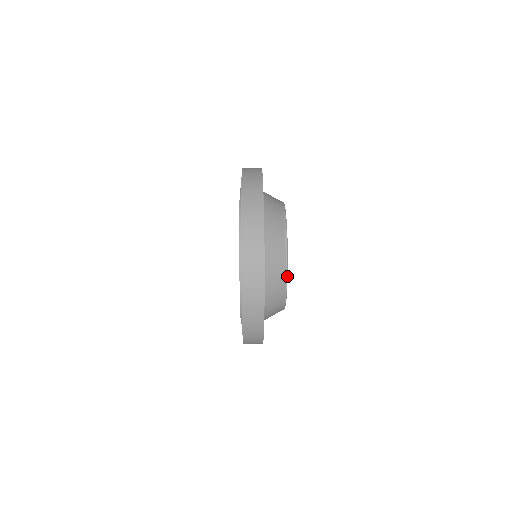
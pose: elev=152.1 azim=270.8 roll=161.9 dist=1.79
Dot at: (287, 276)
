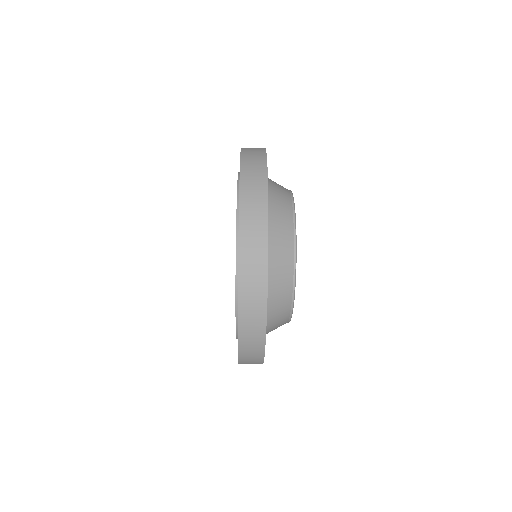
Dot at: (292, 195)
